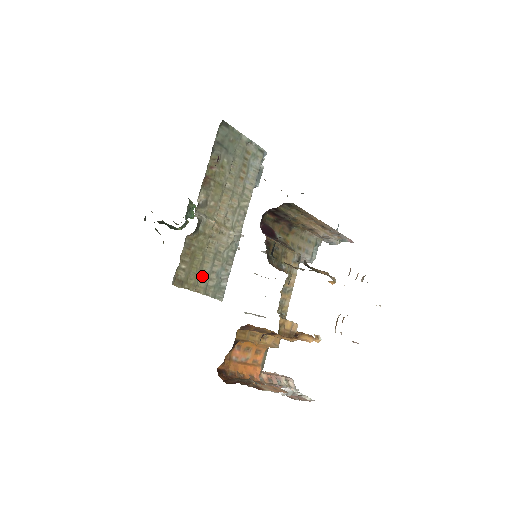
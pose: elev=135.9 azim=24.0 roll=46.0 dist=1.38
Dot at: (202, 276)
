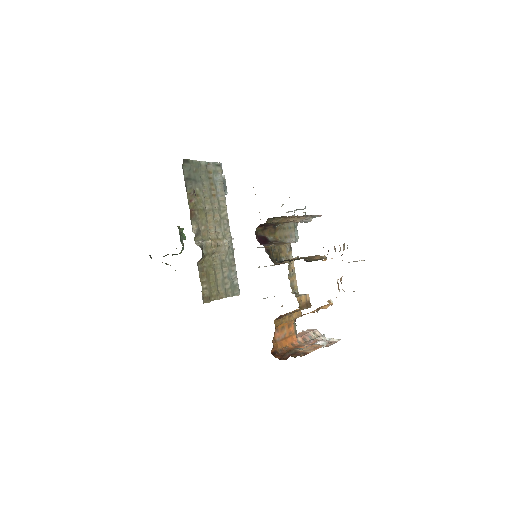
Dot at: (219, 285)
